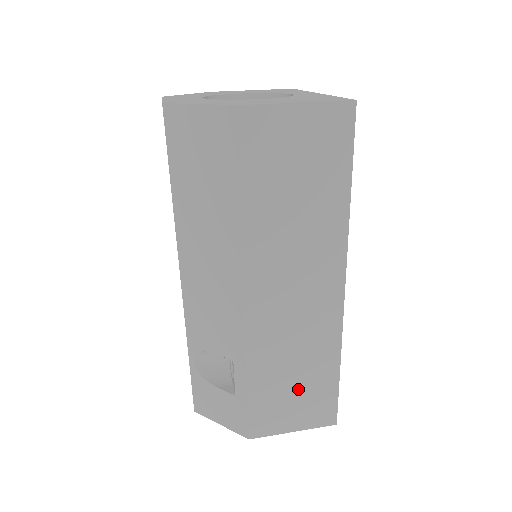
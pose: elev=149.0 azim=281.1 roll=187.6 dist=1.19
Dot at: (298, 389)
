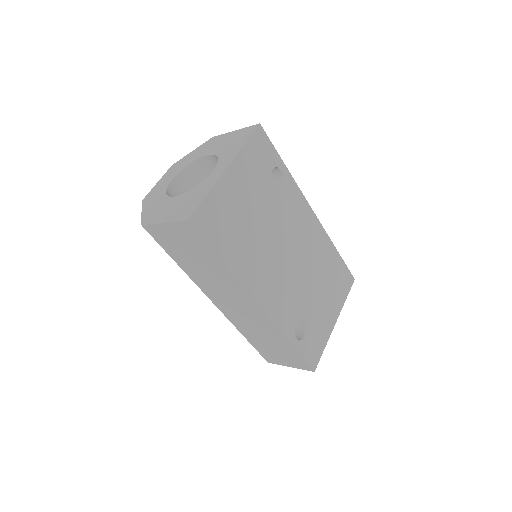
Dot at: (275, 348)
